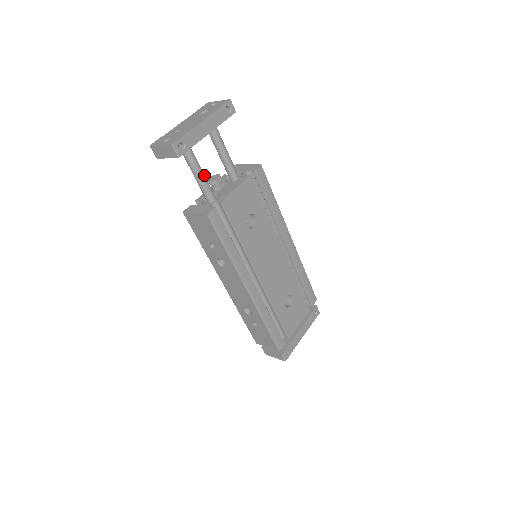
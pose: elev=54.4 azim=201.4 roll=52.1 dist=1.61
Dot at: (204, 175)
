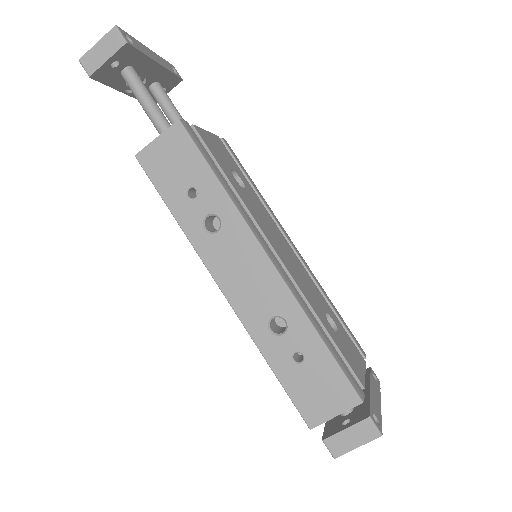
Dot at: (159, 109)
